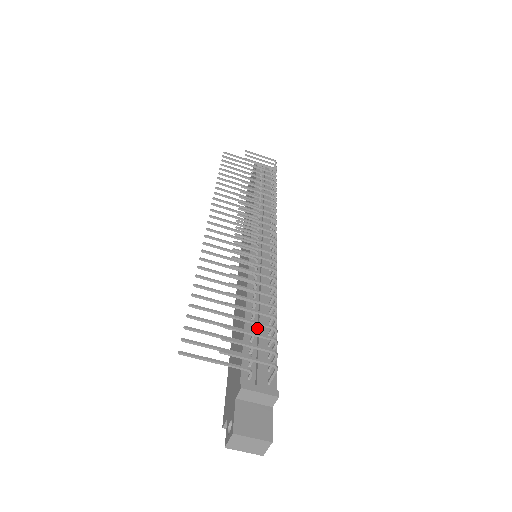
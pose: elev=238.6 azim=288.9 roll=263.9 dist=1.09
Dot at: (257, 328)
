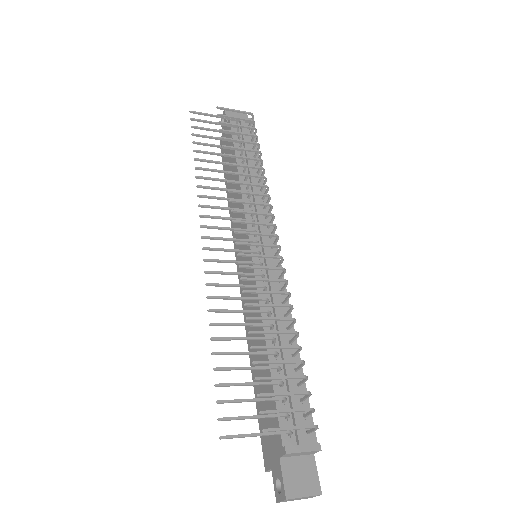
Dot at: (283, 368)
